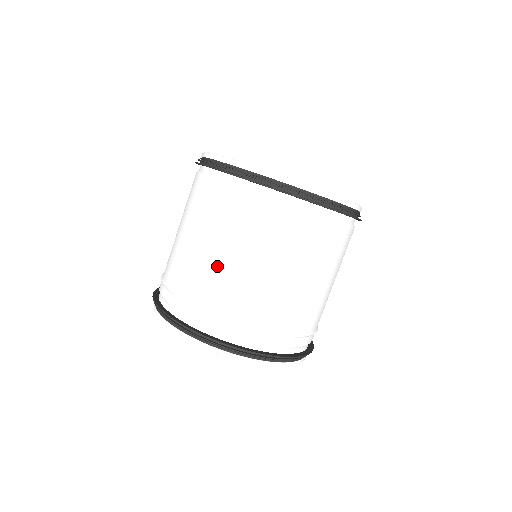
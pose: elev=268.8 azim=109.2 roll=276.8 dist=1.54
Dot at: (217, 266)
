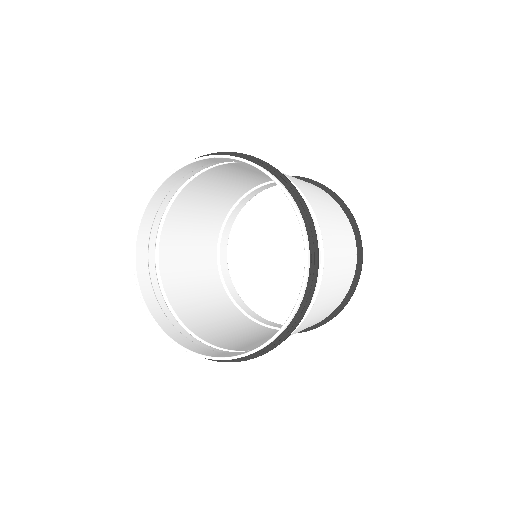
Dot at: (250, 169)
